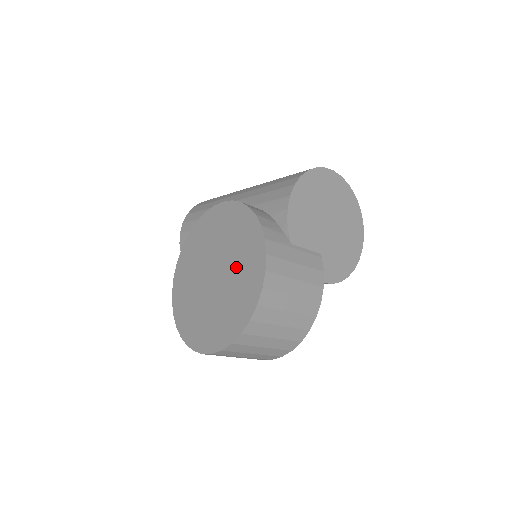
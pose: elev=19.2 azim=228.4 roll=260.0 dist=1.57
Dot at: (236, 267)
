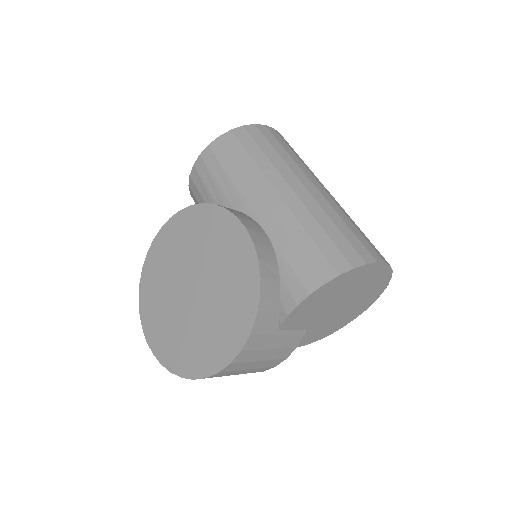
Dot at: (212, 317)
